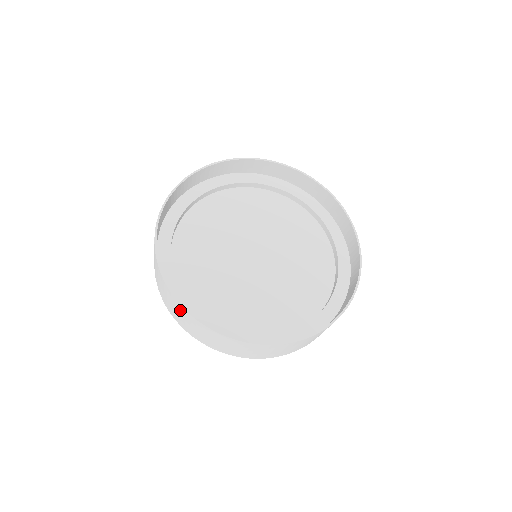
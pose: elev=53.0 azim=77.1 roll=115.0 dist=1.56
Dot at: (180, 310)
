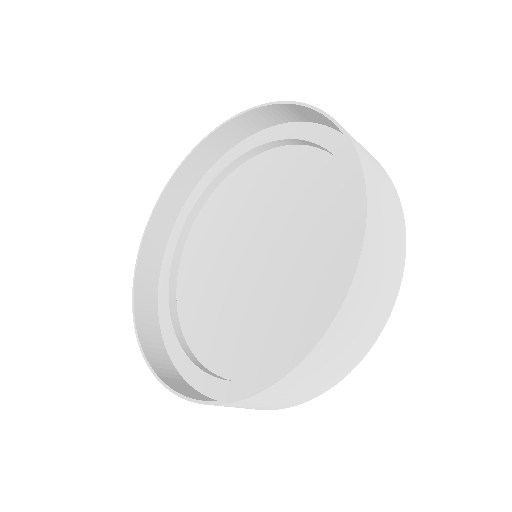
Dot at: (151, 347)
